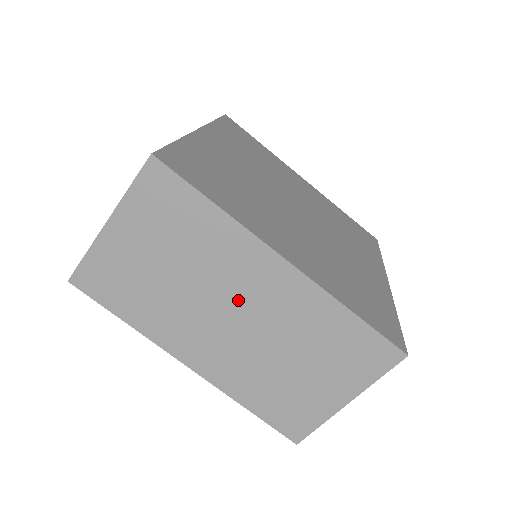
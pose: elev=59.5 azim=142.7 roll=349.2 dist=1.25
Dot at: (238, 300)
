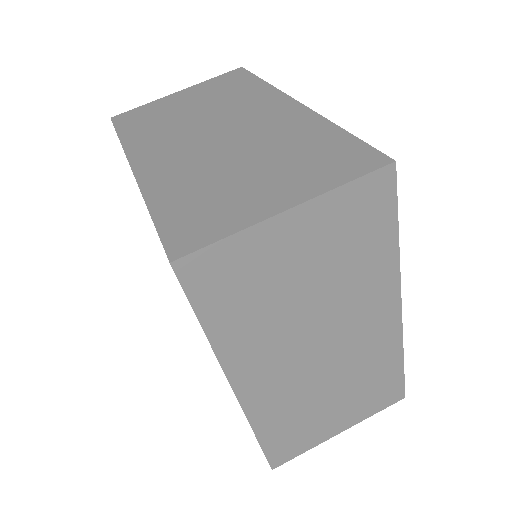
Dot at: (233, 124)
